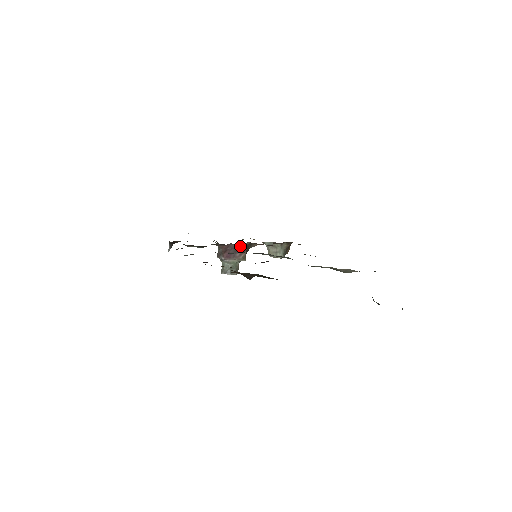
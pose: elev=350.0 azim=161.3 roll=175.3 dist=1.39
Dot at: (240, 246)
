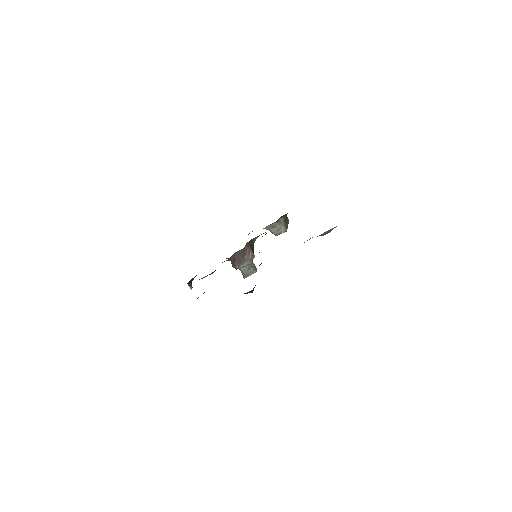
Dot at: (243, 249)
